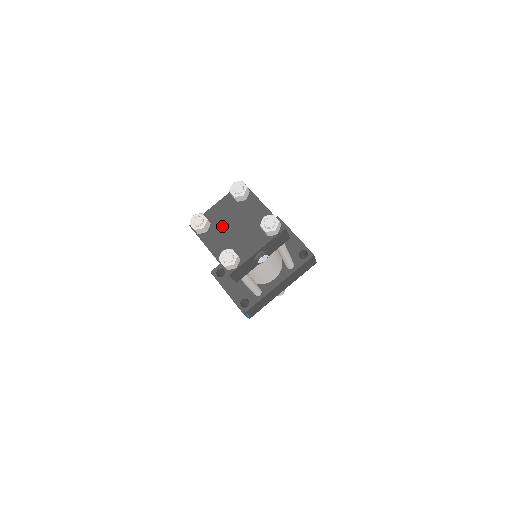
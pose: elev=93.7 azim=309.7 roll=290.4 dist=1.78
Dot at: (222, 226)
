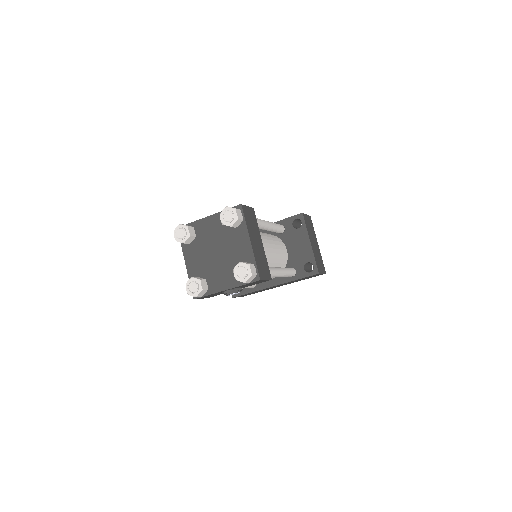
Dot at: (205, 245)
